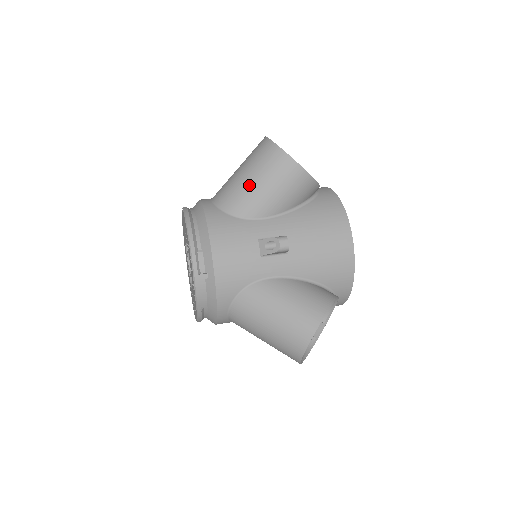
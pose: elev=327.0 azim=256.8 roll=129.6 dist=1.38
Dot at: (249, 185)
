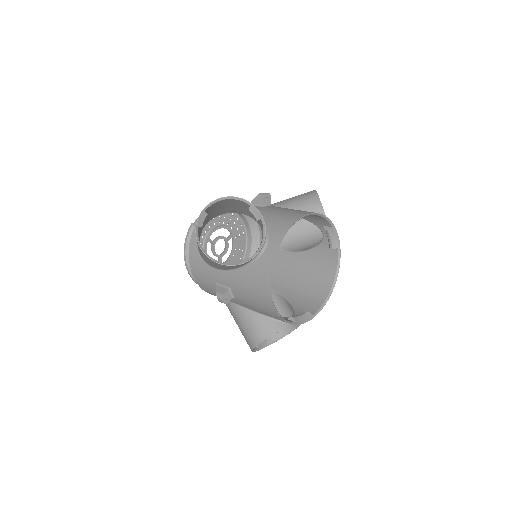
Dot at: occluded
